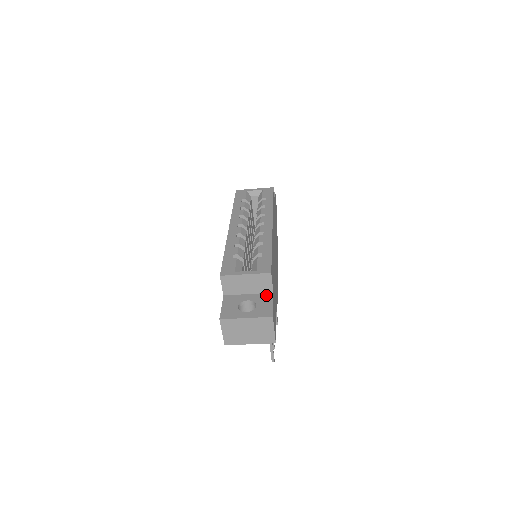
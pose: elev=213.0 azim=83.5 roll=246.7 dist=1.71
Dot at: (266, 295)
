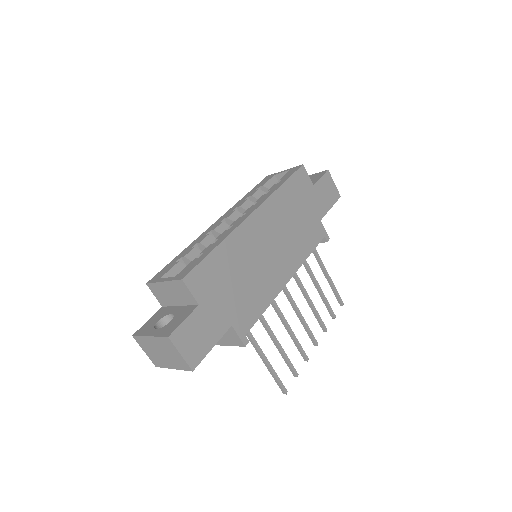
Dot at: (190, 308)
